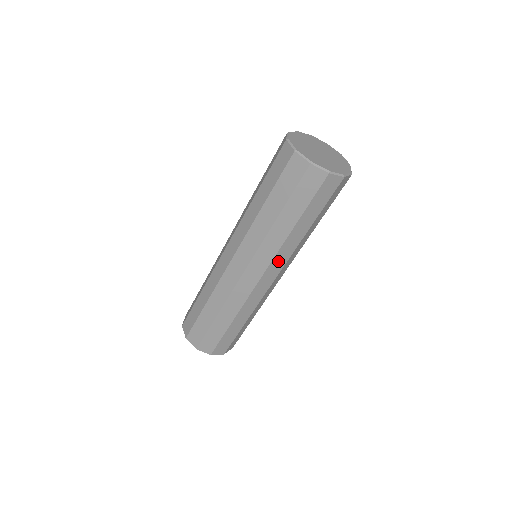
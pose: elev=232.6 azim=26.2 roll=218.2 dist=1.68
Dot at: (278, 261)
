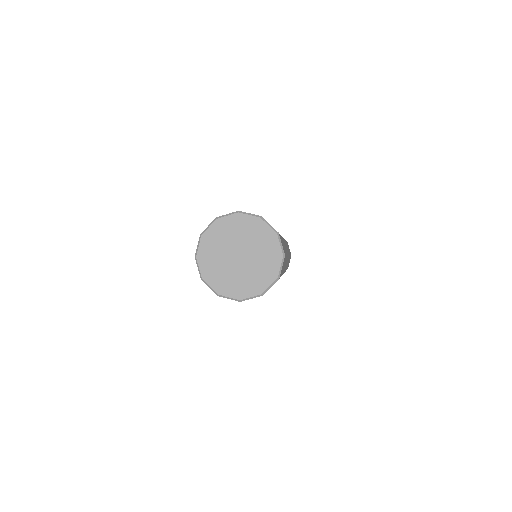
Dot at: occluded
